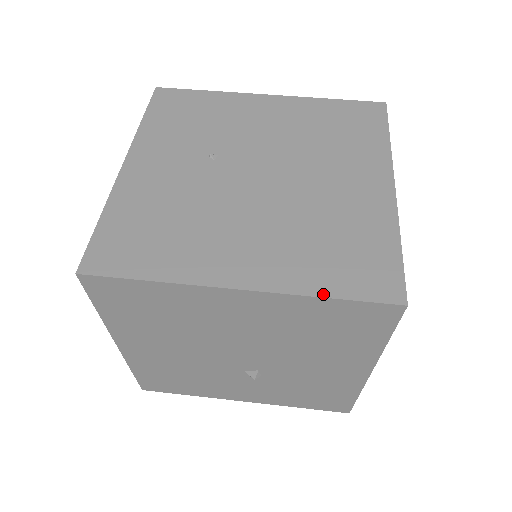
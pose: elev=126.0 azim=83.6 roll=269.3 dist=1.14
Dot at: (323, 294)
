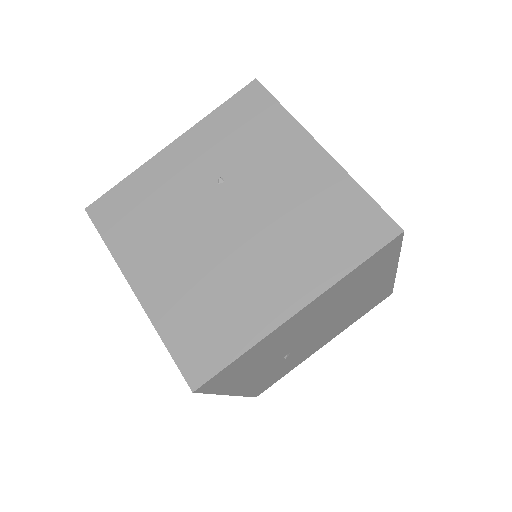
Dot at: (164, 338)
